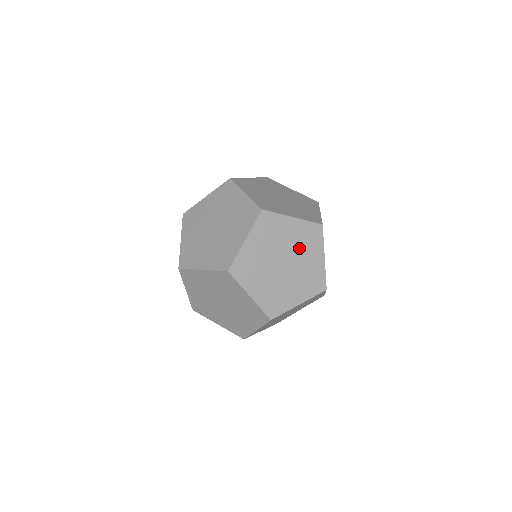
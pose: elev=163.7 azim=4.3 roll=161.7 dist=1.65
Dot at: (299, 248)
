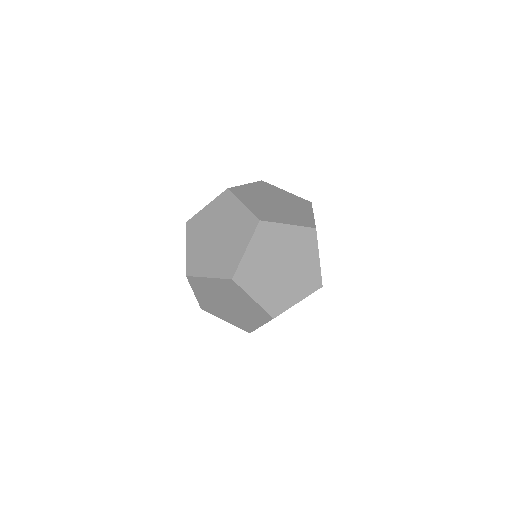
Dot at: (245, 310)
